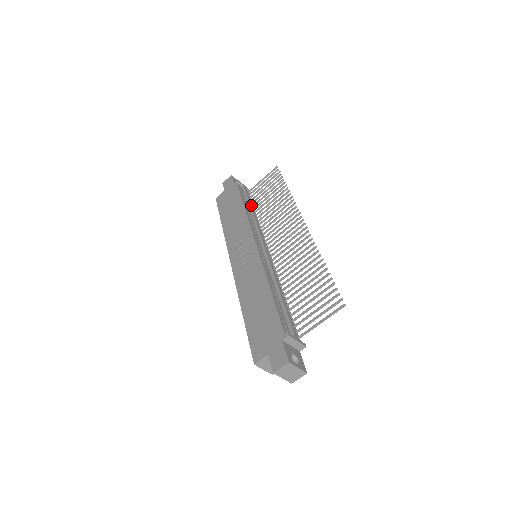
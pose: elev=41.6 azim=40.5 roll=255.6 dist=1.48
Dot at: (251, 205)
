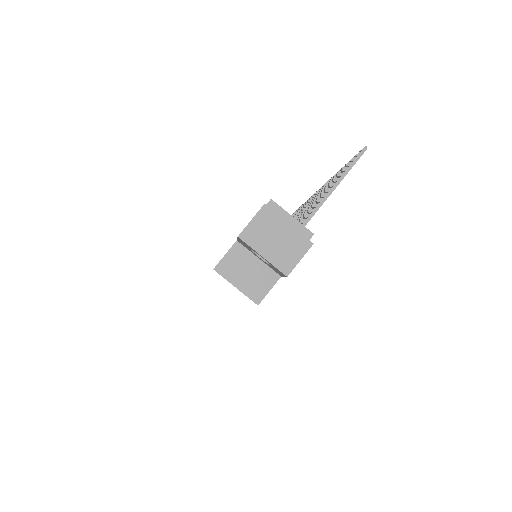
Dot at: occluded
